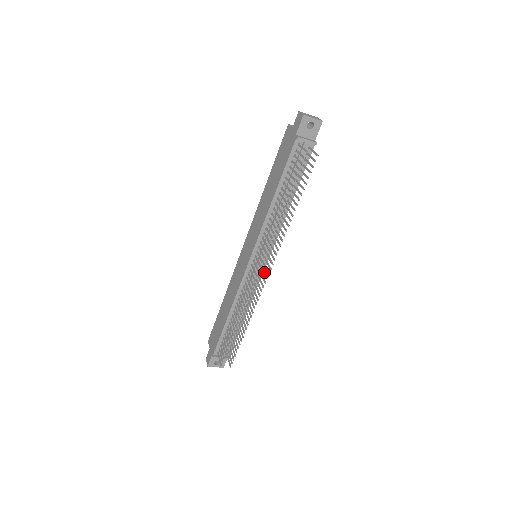
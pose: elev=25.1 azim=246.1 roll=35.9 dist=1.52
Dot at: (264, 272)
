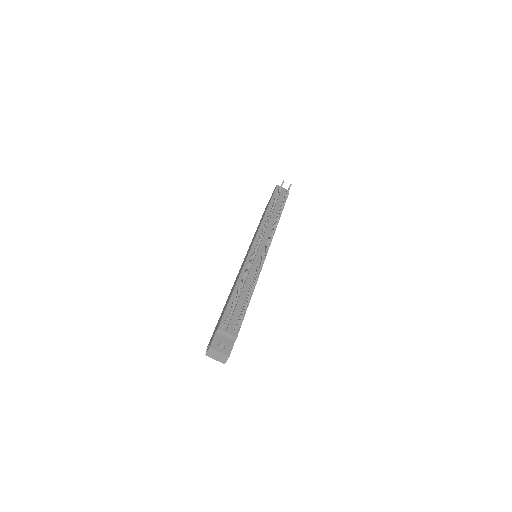
Dot at: occluded
